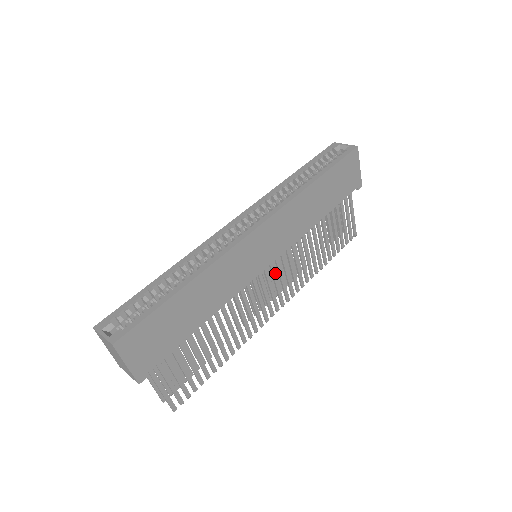
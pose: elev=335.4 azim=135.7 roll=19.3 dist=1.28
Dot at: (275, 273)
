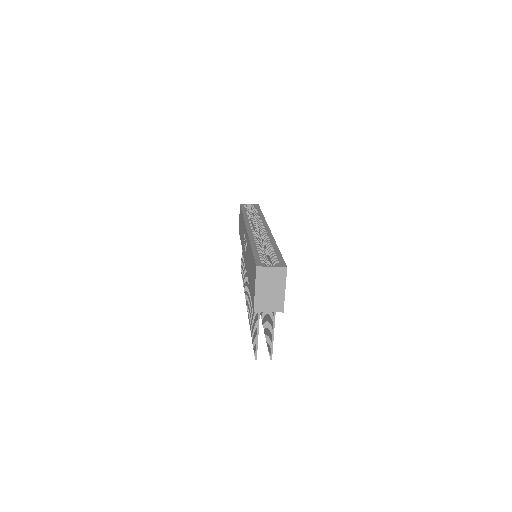
Dot at: occluded
